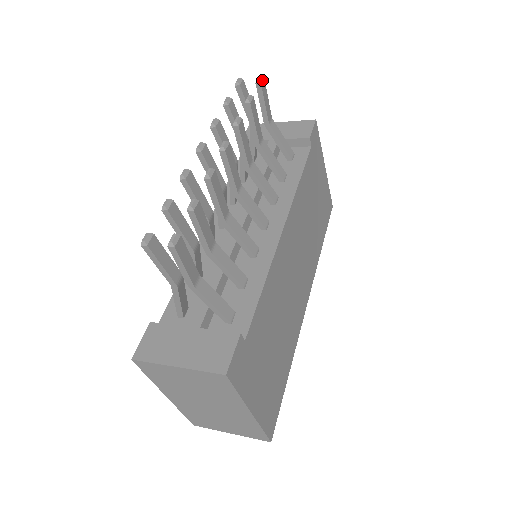
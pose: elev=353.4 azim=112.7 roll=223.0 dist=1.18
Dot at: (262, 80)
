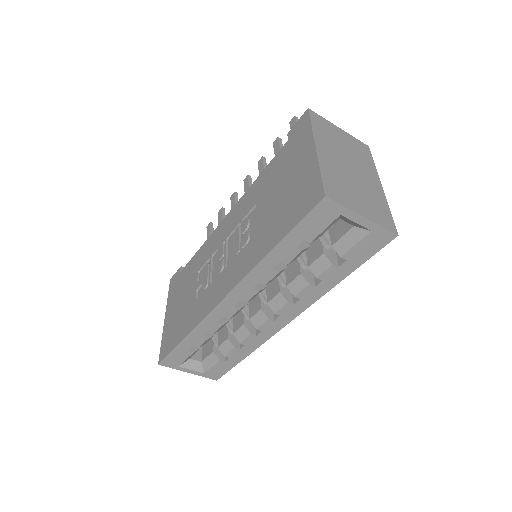
Dot at: occluded
